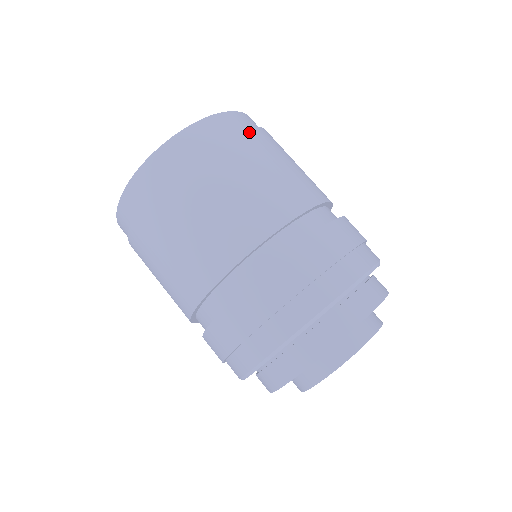
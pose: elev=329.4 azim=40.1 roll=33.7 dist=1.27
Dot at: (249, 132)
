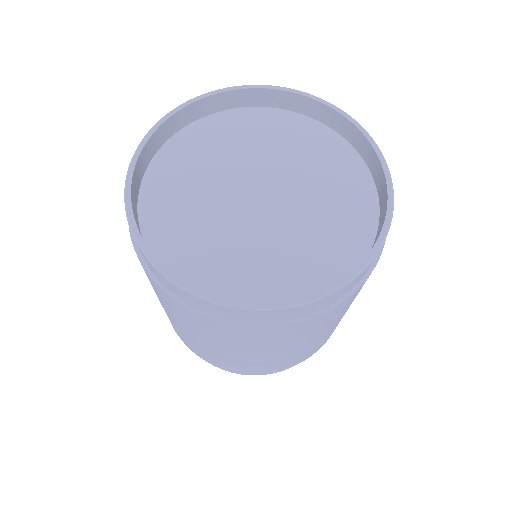
Dot at: occluded
